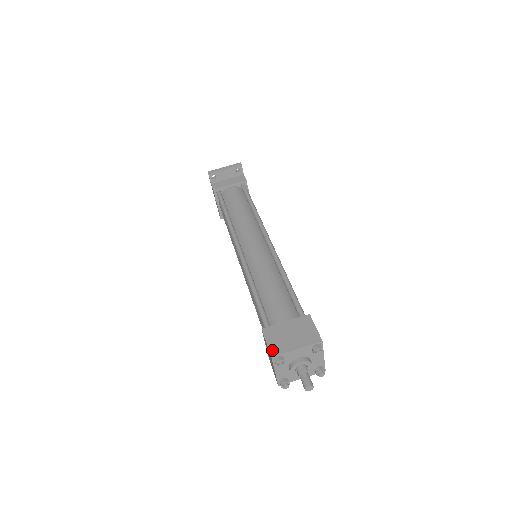
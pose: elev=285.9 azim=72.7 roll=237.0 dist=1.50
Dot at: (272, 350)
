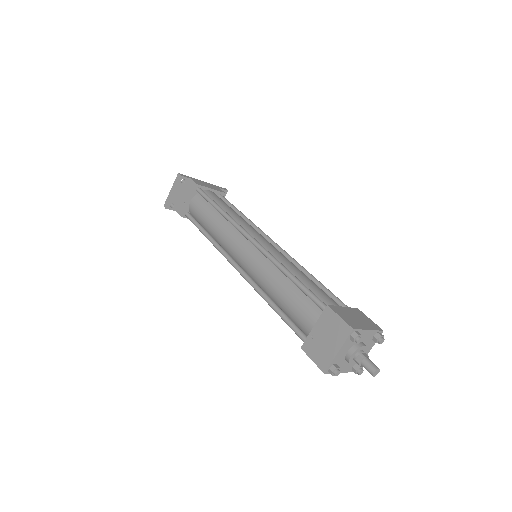
Dot at: (320, 366)
